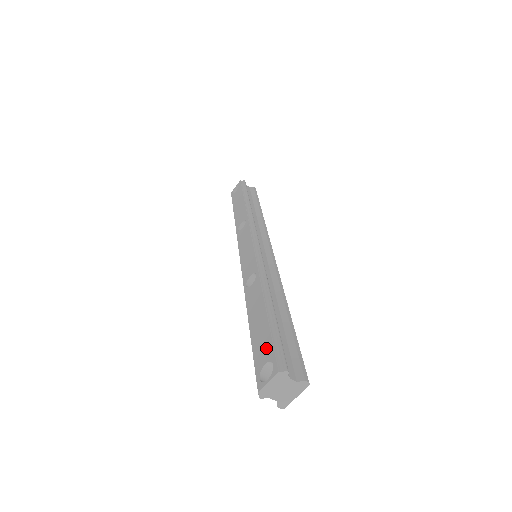
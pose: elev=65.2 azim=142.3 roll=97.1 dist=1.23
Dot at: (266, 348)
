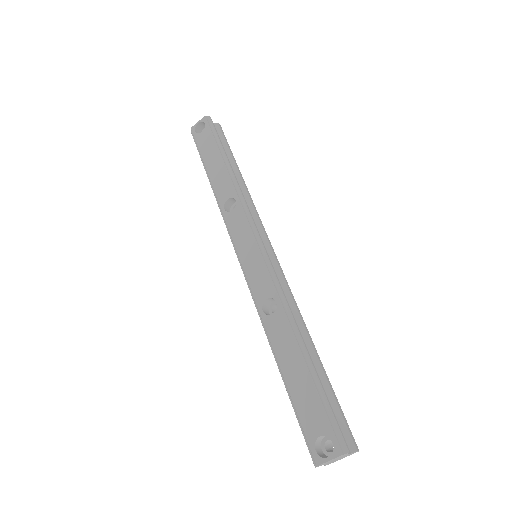
Dot at: (317, 417)
